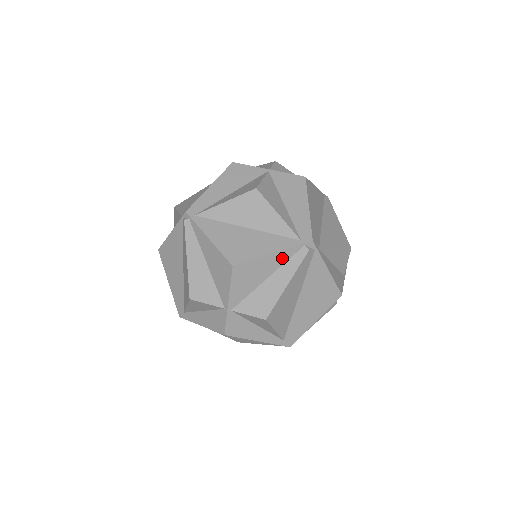
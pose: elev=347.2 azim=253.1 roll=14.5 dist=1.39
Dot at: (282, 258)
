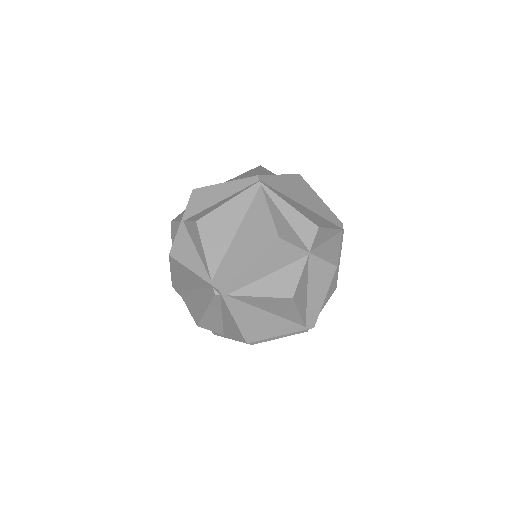
Dot at: occluded
